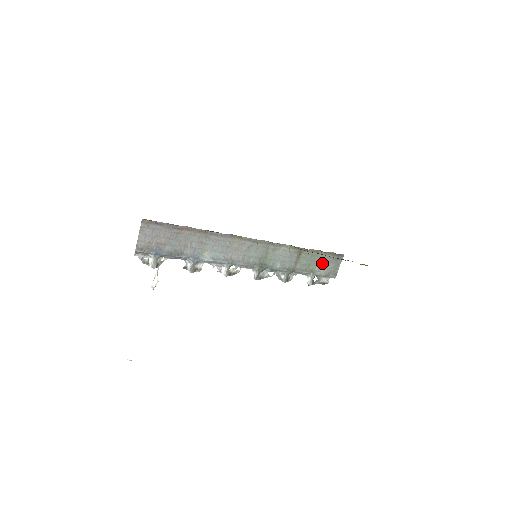
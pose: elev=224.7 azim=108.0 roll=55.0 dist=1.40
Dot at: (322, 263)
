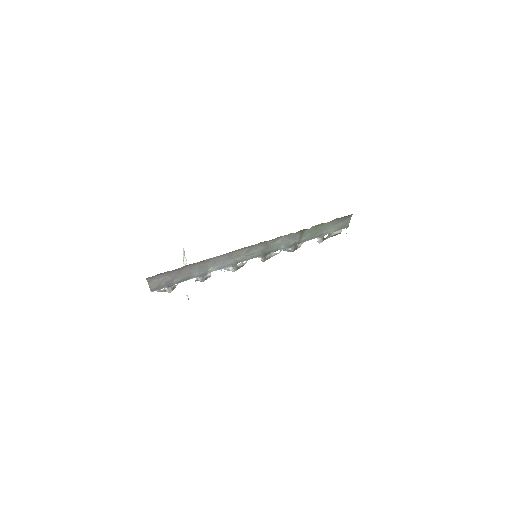
Dot at: (329, 227)
